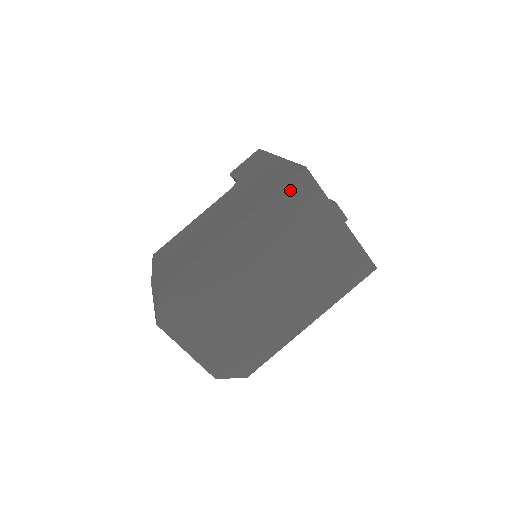
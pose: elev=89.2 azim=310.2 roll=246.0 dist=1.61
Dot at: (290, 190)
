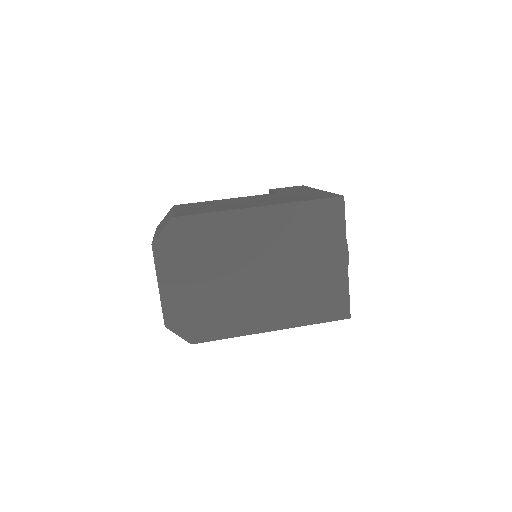
Dot at: (322, 206)
